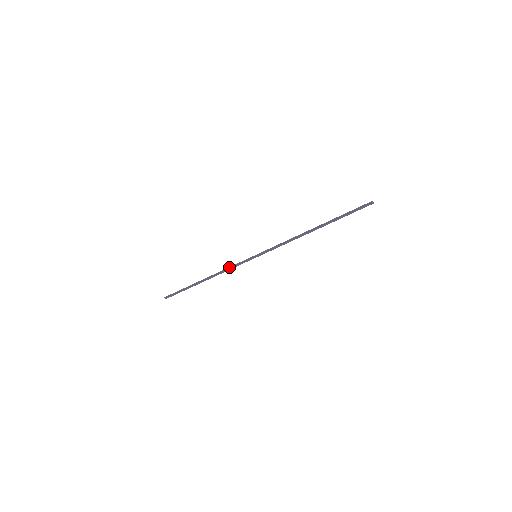
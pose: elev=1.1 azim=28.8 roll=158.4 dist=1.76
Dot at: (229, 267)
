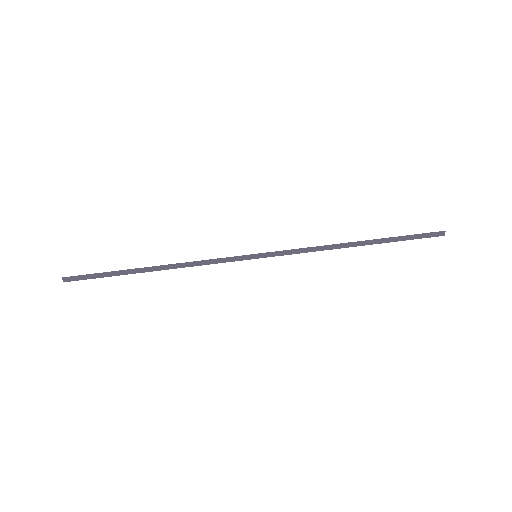
Dot at: occluded
